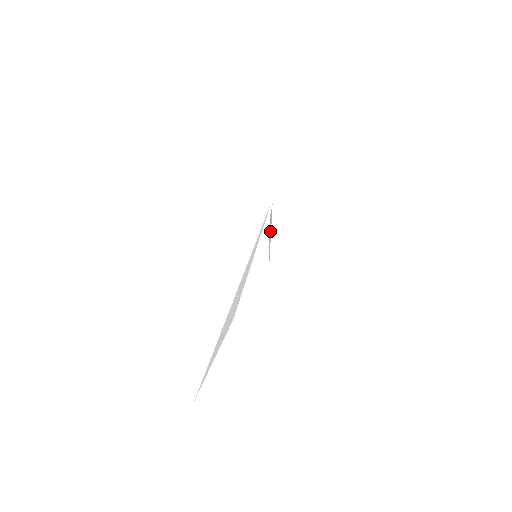
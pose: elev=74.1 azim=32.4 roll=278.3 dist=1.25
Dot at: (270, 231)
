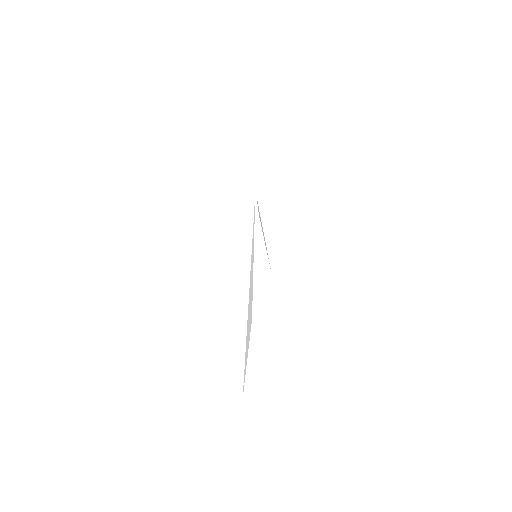
Dot at: (262, 229)
